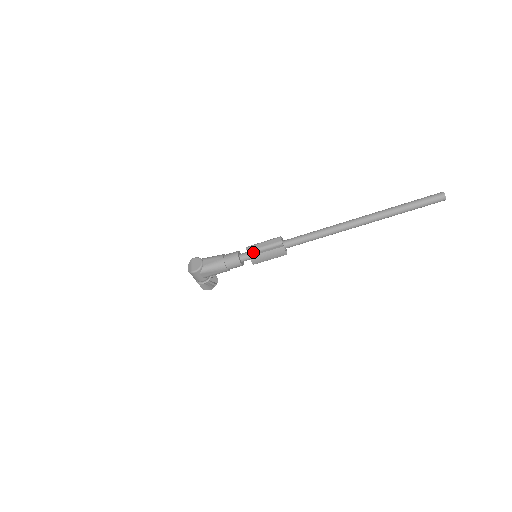
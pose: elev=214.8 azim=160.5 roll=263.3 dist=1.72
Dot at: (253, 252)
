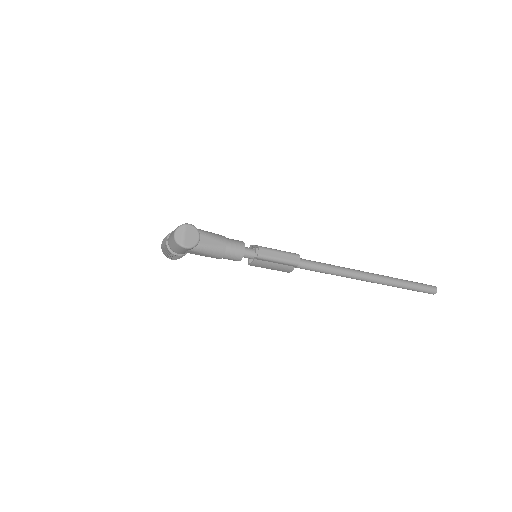
Dot at: (264, 258)
